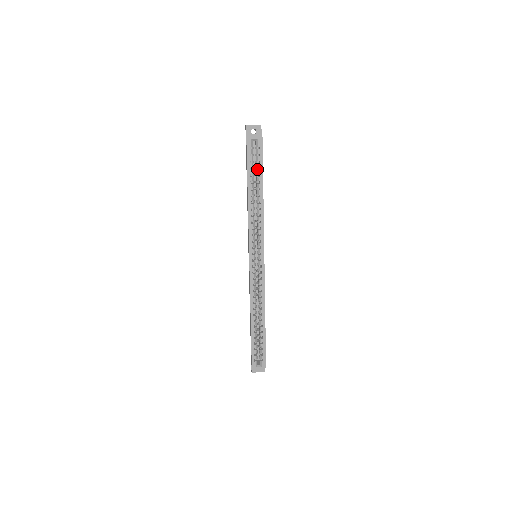
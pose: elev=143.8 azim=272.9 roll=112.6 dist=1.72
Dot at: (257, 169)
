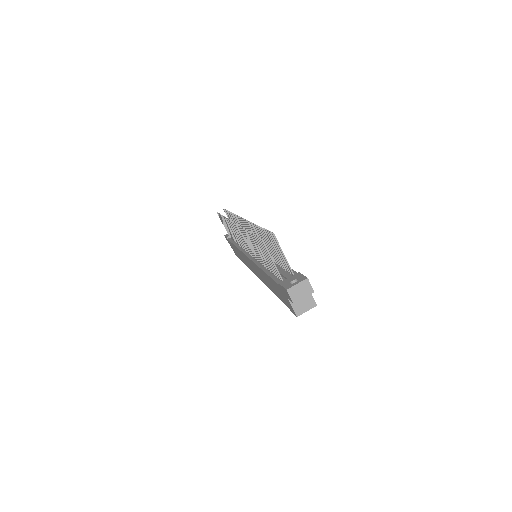
Dot at: occluded
